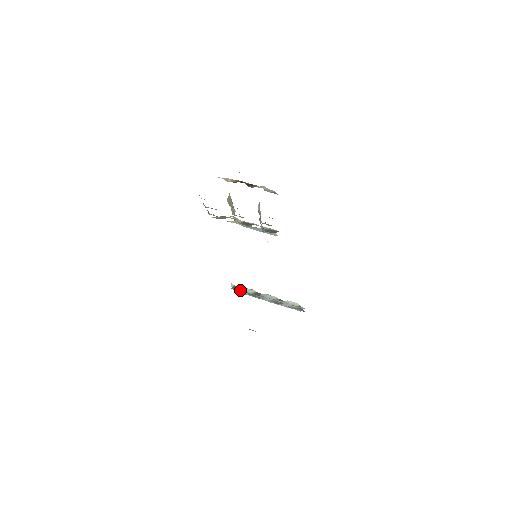
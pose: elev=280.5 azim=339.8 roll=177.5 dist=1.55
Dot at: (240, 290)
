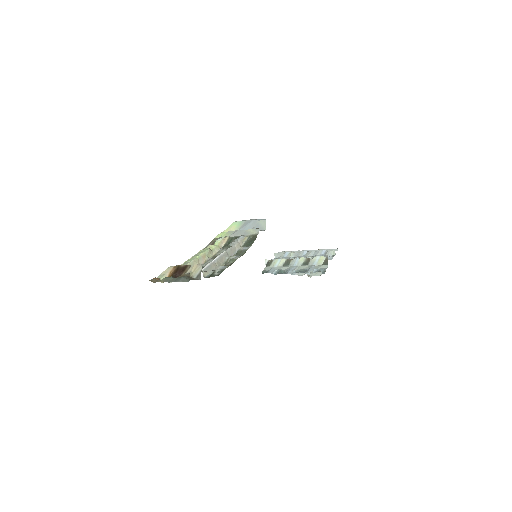
Dot at: (272, 267)
